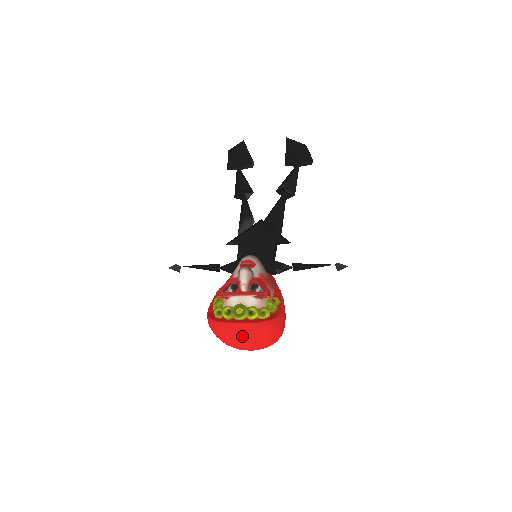
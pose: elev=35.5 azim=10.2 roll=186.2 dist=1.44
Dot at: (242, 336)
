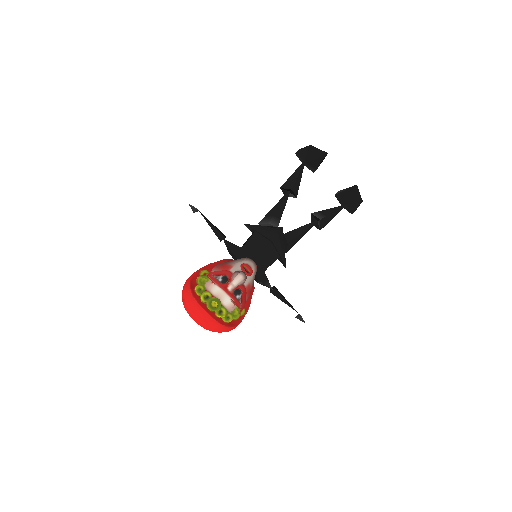
Dot at: (201, 318)
